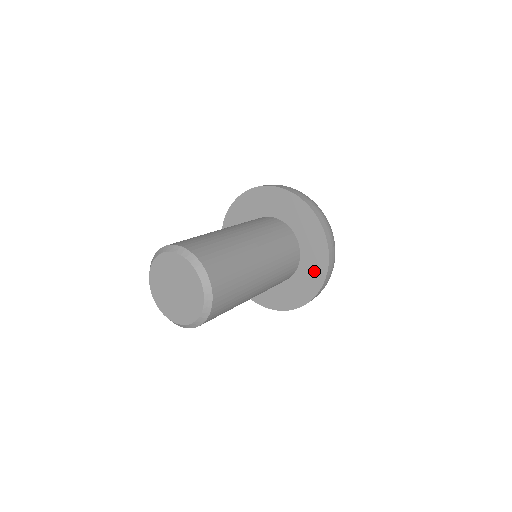
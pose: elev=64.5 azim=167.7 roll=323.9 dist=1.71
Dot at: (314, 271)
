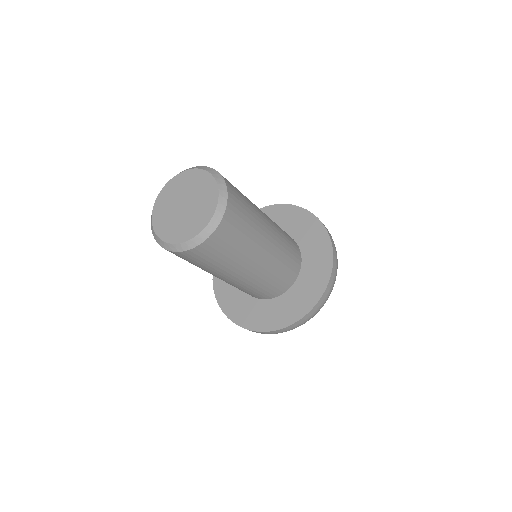
Dot at: (319, 256)
